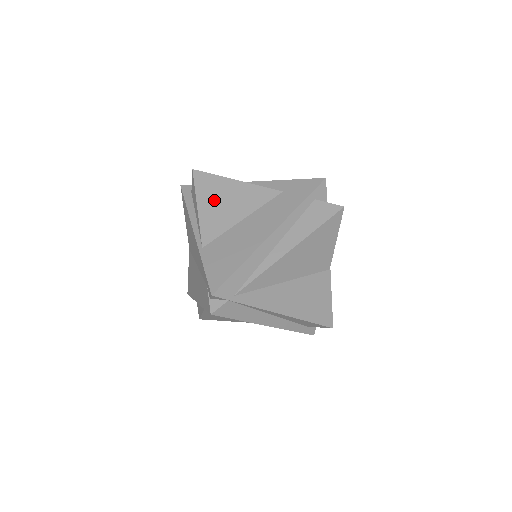
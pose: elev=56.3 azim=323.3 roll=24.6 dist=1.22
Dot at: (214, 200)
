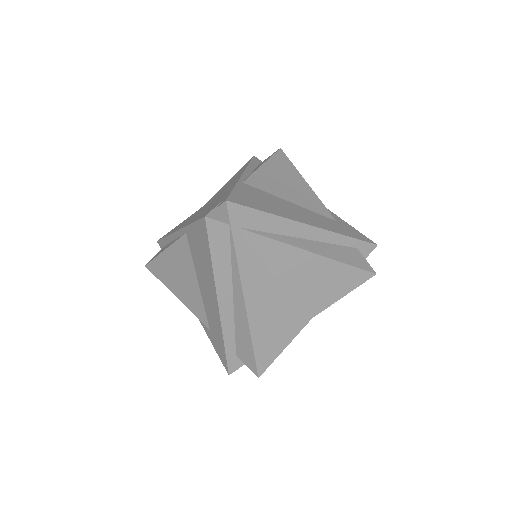
Dot at: (280, 174)
